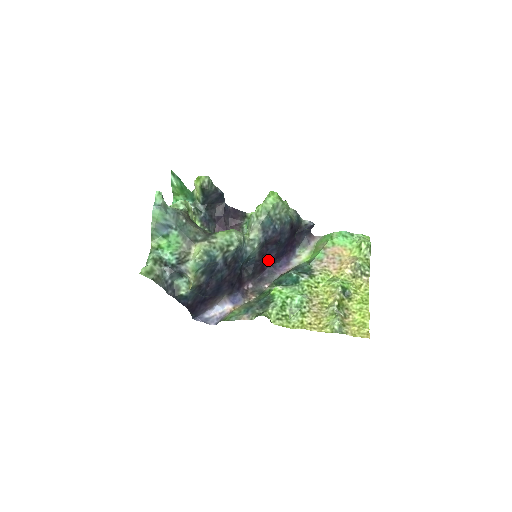
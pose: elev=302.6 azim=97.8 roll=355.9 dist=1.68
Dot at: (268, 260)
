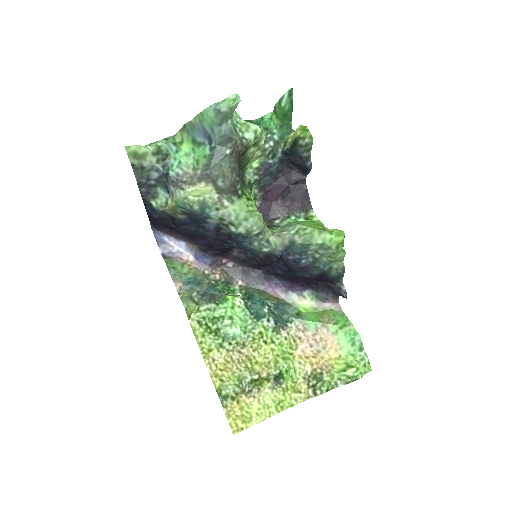
Dot at: (270, 268)
